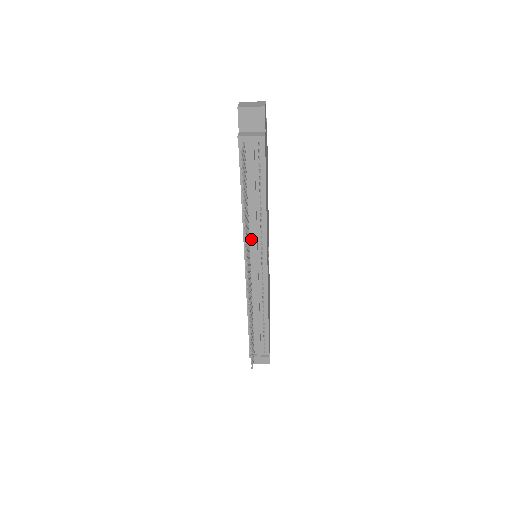
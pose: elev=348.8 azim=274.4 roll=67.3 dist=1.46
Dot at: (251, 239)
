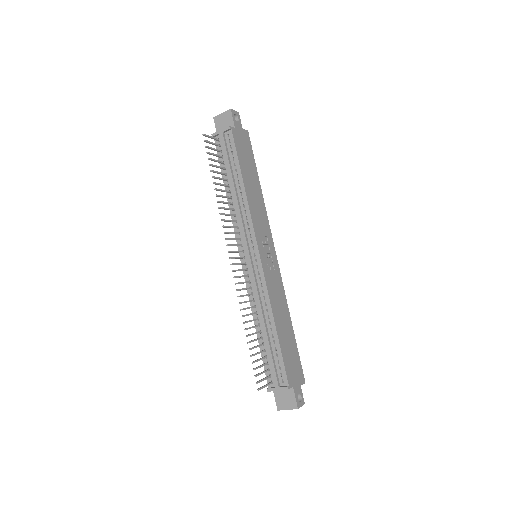
Dot at: (240, 229)
